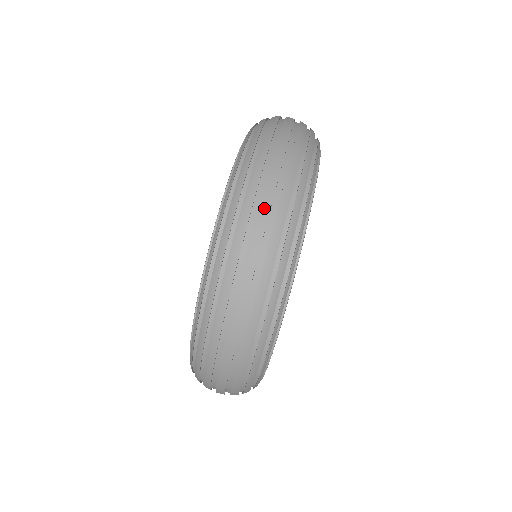
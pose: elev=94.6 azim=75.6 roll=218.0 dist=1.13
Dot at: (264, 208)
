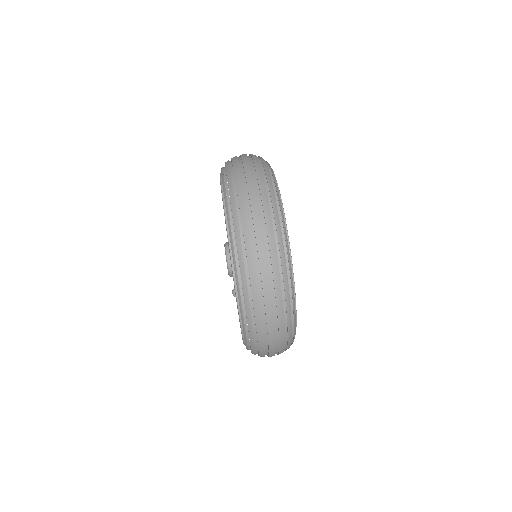
Dot at: (267, 302)
